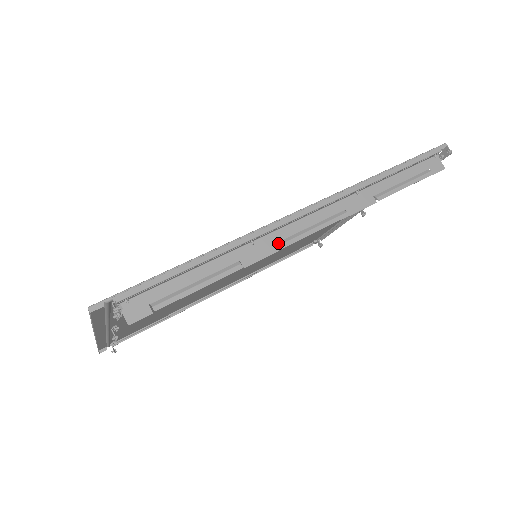
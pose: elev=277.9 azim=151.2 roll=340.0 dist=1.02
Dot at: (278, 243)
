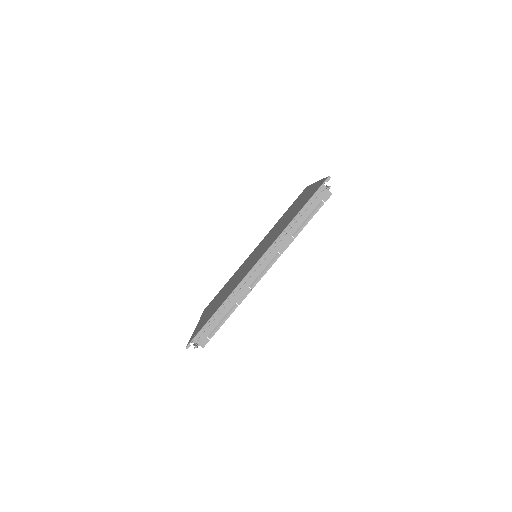
Dot at: (250, 287)
